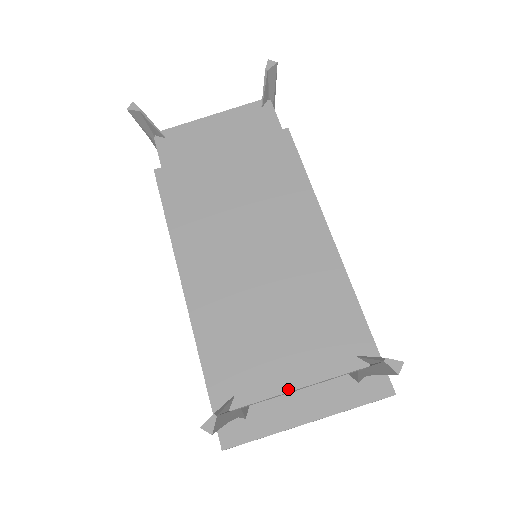
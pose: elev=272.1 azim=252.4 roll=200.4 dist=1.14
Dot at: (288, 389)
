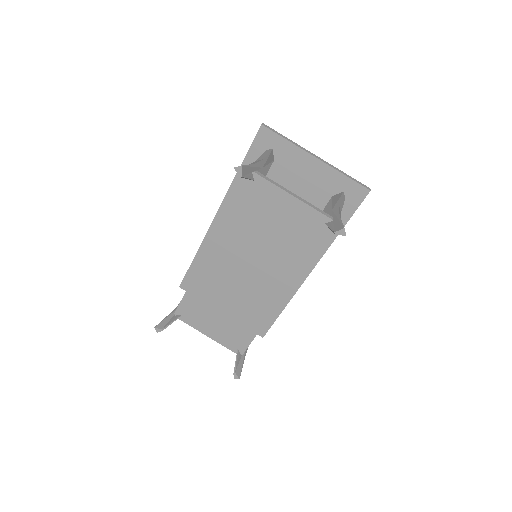
Dot at: (203, 333)
